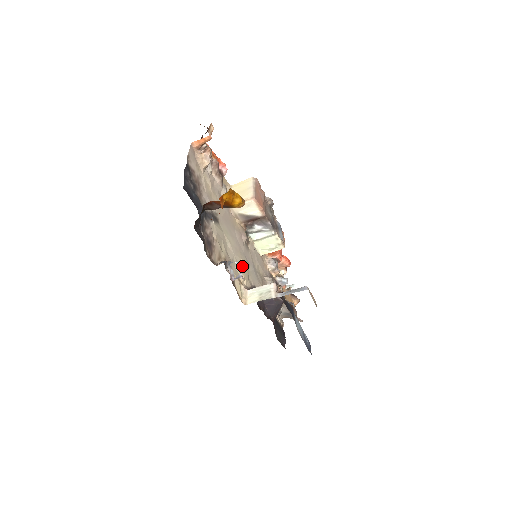
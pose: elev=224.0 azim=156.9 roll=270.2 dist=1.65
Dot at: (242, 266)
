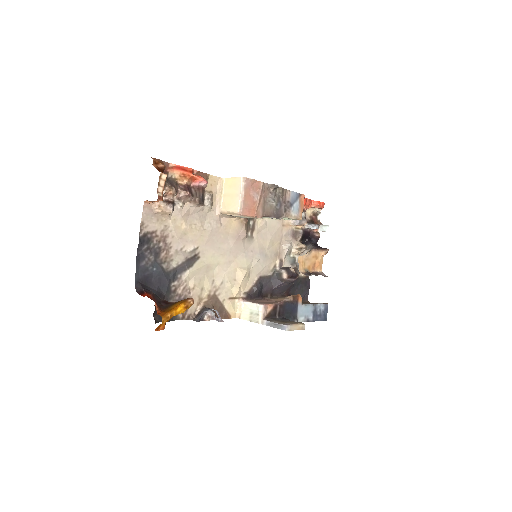
Dot at: (237, 277)
